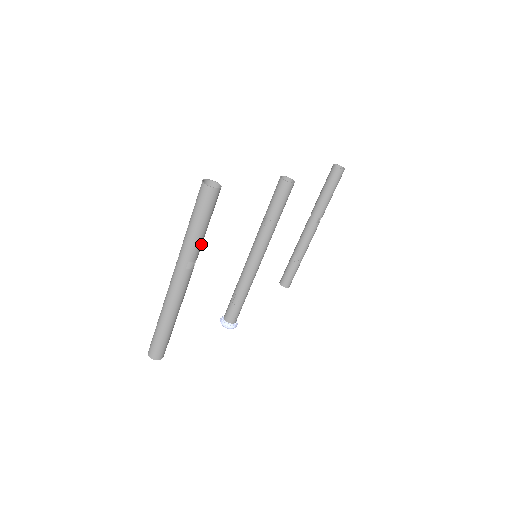
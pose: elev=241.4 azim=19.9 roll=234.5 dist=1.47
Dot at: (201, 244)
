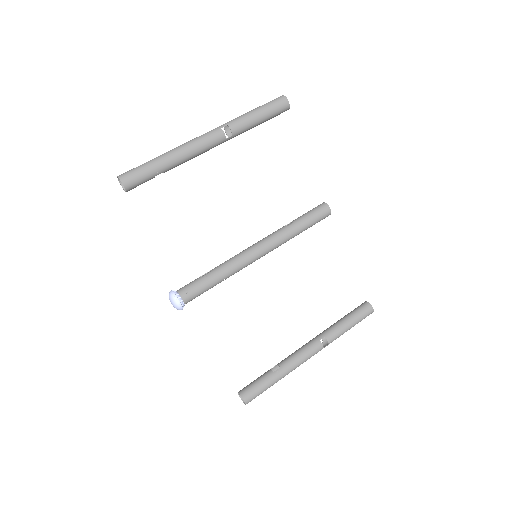
Dot at: (246, 125)
